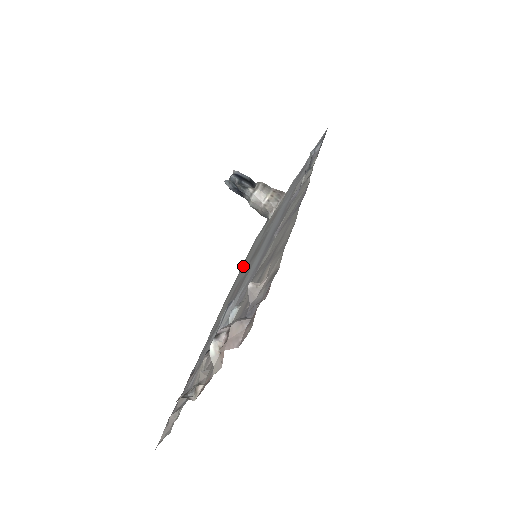
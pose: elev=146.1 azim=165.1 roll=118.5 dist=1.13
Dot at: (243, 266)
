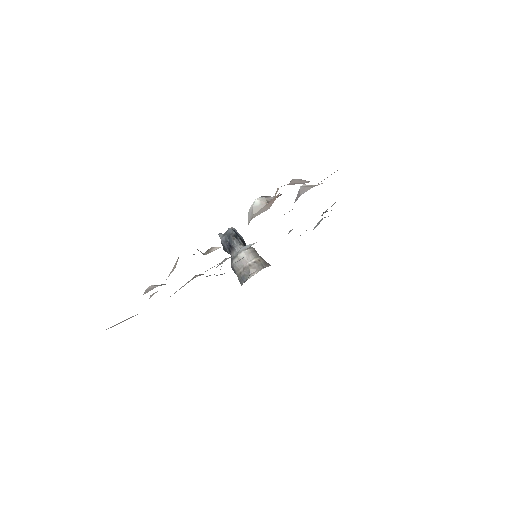
Dot at: occluded
